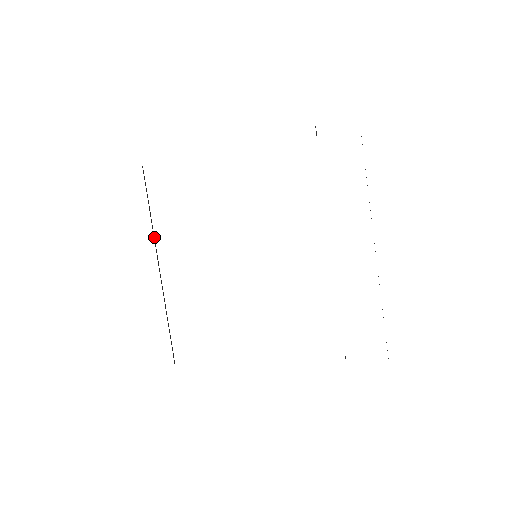
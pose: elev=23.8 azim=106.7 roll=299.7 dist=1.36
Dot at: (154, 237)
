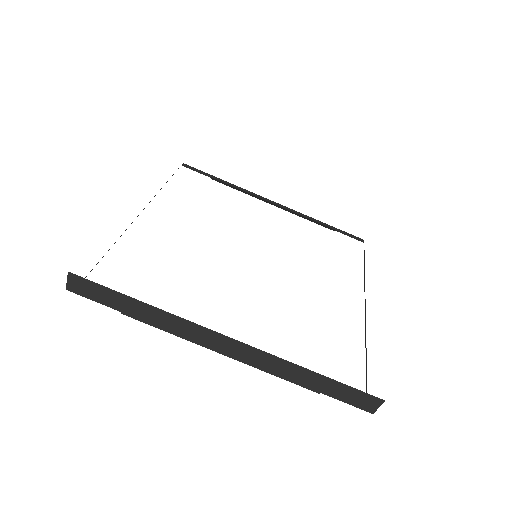
Dot at: (155, 195)
